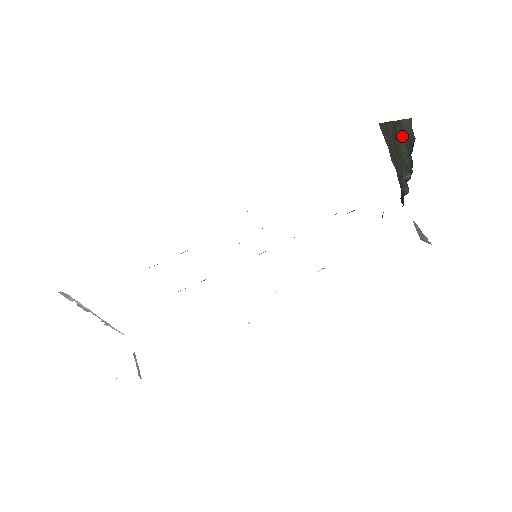
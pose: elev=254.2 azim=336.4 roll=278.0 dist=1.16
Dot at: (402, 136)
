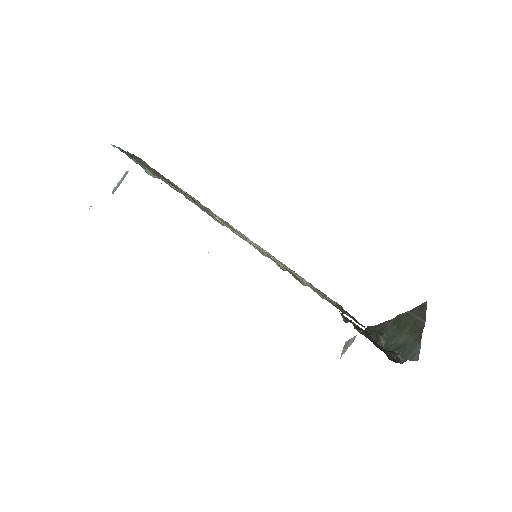
Dot at: (411, 338)
